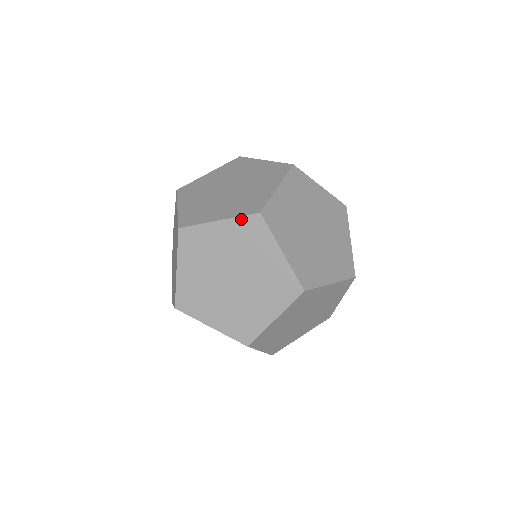
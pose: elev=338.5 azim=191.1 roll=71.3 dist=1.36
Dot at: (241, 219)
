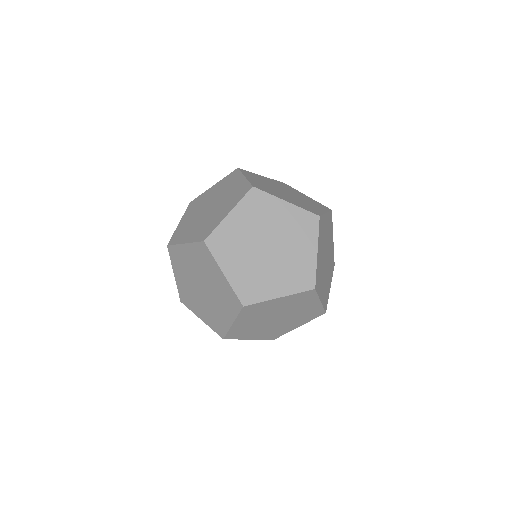
Dot at: (195, 244)
